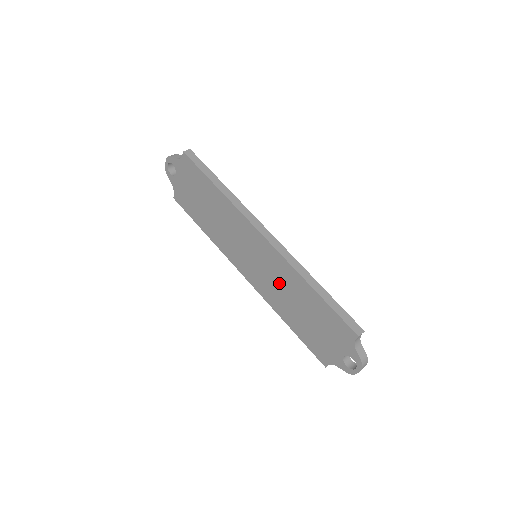
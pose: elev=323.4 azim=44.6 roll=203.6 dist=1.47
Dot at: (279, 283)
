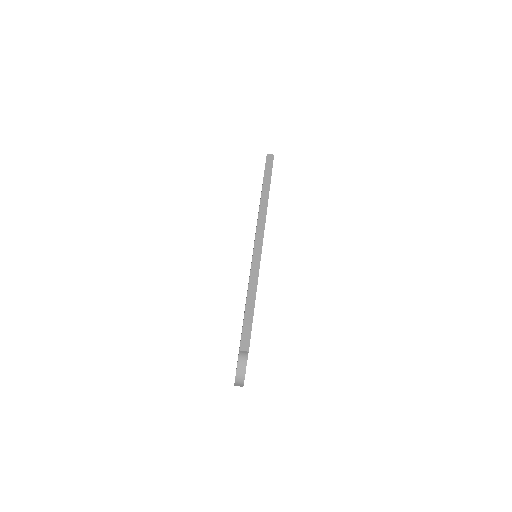
Dot at: occluded
